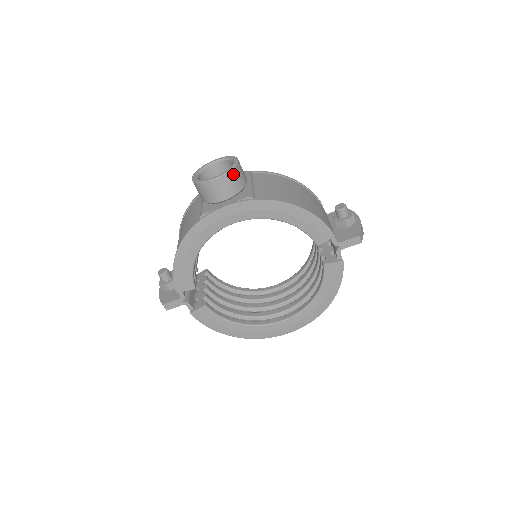
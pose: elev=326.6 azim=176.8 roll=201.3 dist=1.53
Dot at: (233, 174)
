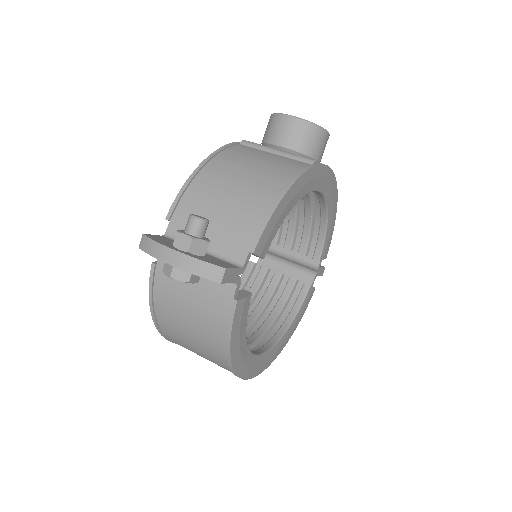
Dot at: occluded
